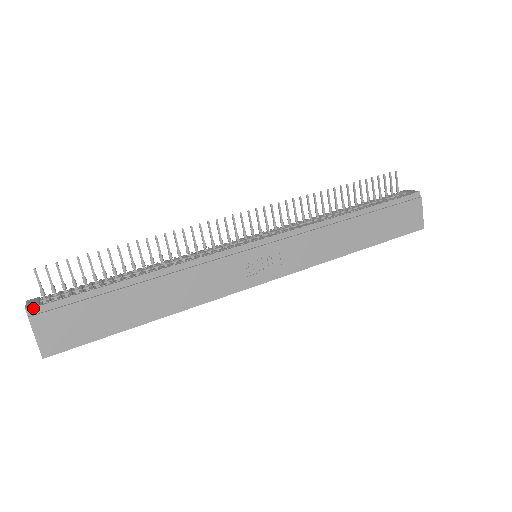
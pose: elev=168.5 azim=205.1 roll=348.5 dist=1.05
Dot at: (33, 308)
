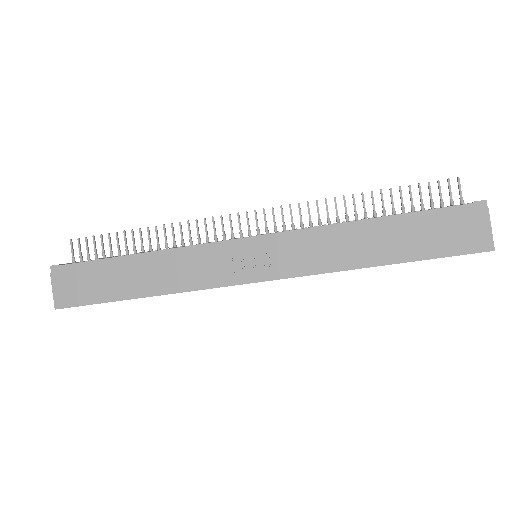
Dot at: (55, 266)
